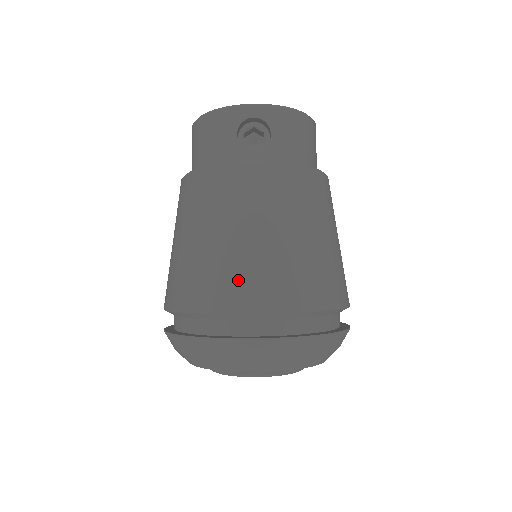
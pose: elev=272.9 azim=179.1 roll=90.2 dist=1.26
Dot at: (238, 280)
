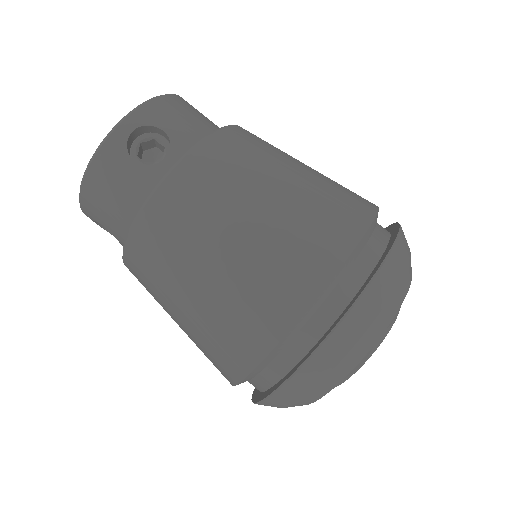
Dot at: (282, 270)
